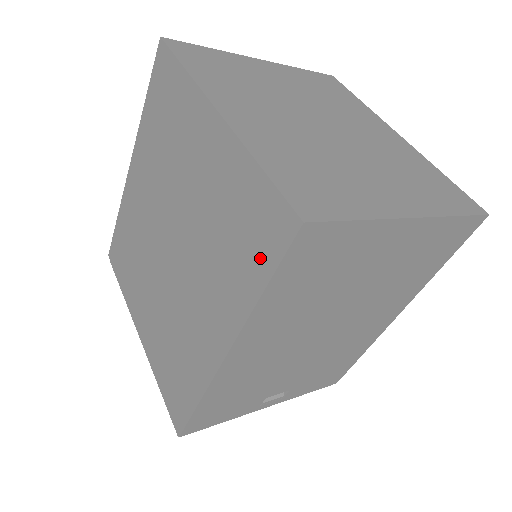
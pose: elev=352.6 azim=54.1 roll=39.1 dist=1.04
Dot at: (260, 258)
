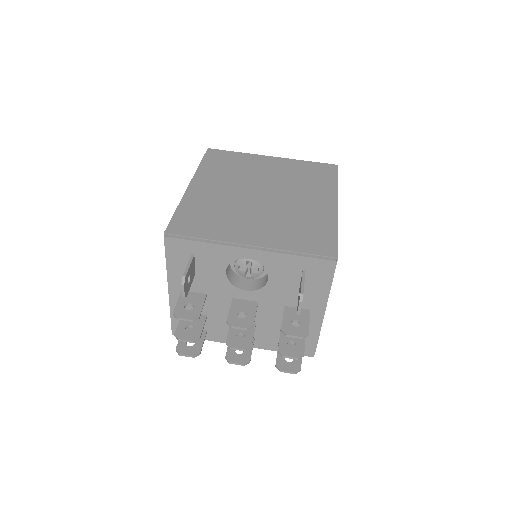
Dot at: (329, 176)
